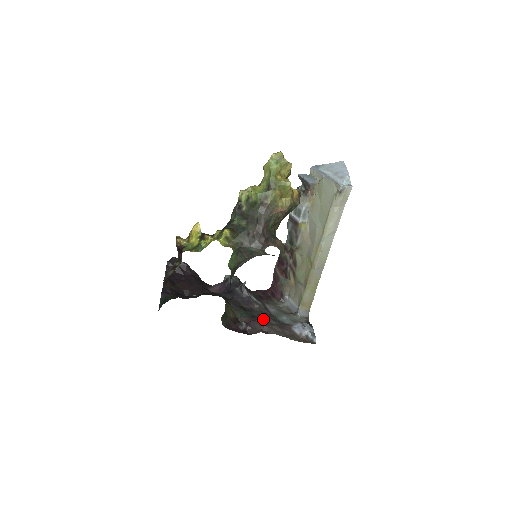
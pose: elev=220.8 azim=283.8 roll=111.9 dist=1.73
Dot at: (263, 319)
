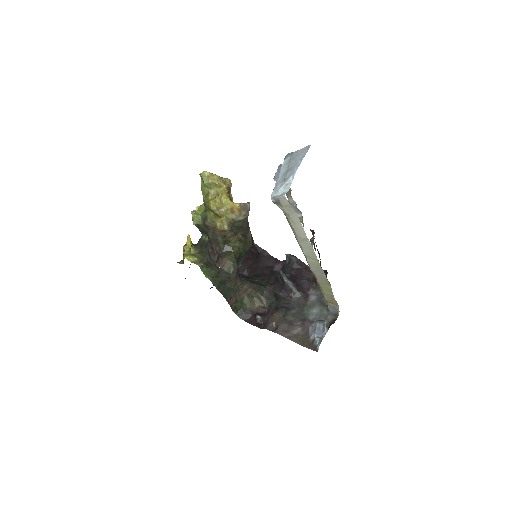
Dot at: (281, 313)
